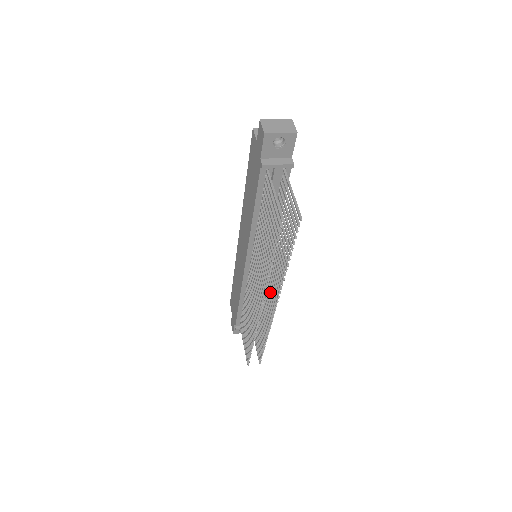
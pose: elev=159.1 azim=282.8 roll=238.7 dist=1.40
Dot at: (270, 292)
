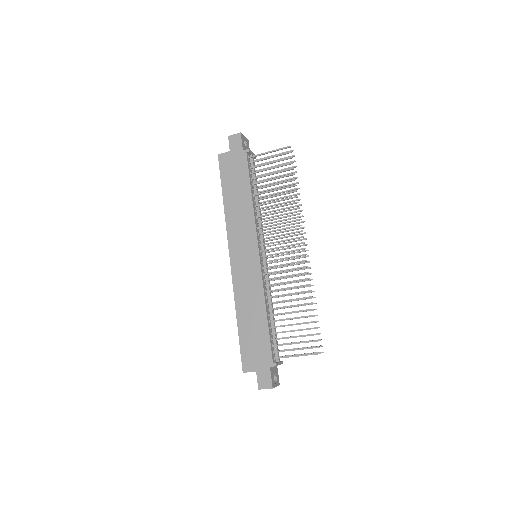
Dot at: (292, 252)
